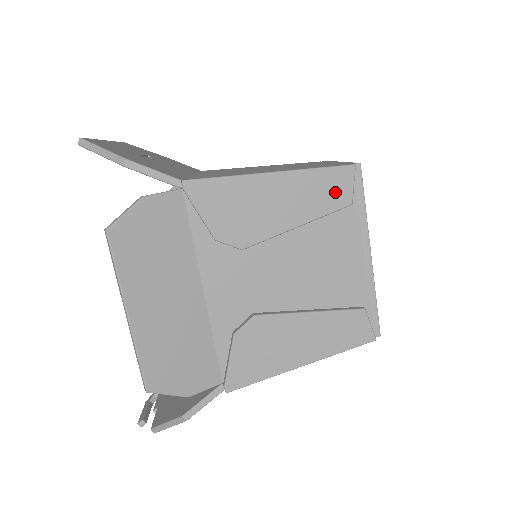
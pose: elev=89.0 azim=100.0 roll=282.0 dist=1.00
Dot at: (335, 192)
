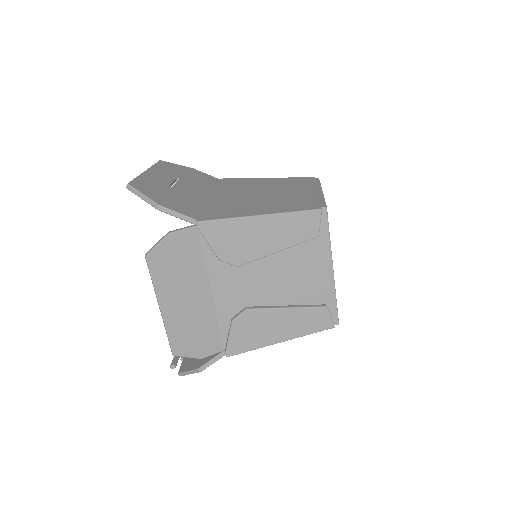
Dot at: (306, 228)
